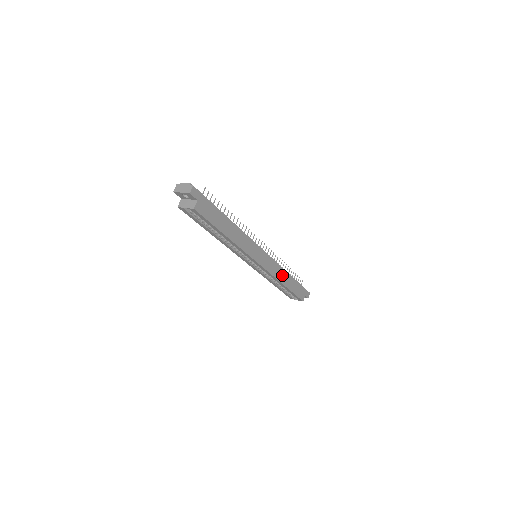
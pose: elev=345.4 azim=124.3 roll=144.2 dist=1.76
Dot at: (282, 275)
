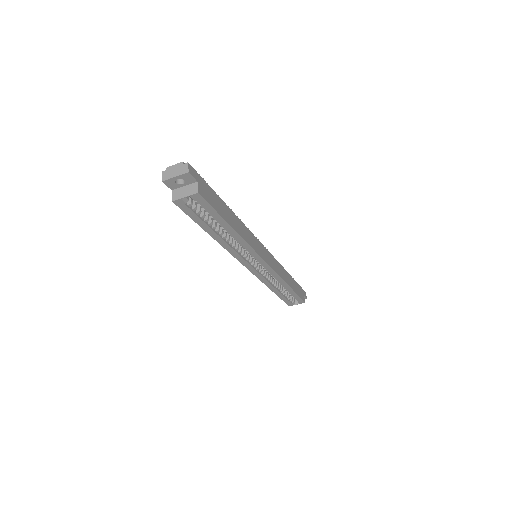
Dot at: (283, 274)
